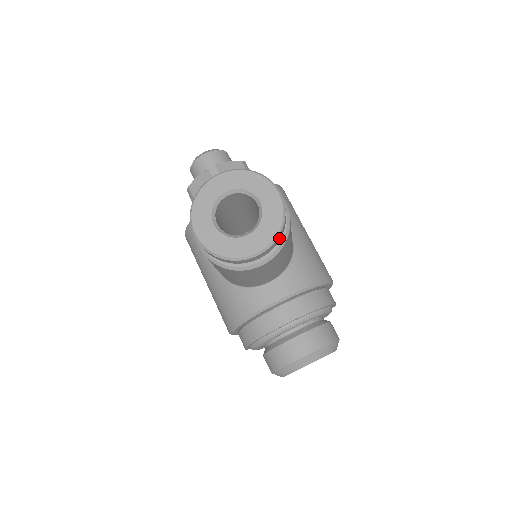
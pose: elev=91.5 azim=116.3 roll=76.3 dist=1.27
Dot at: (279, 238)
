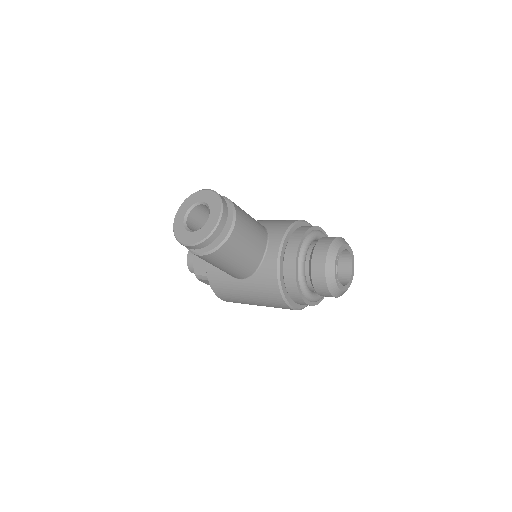
Dot at: (225, 203)
